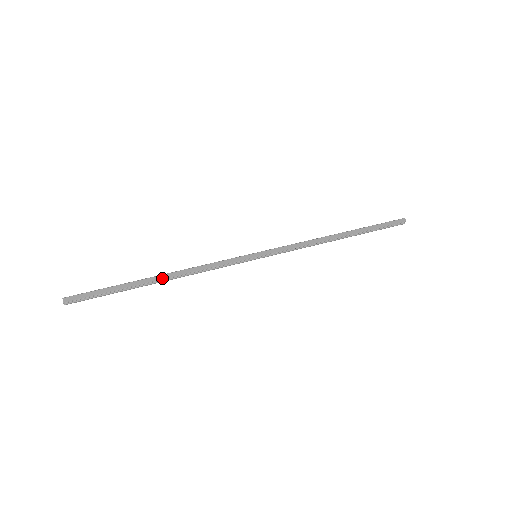
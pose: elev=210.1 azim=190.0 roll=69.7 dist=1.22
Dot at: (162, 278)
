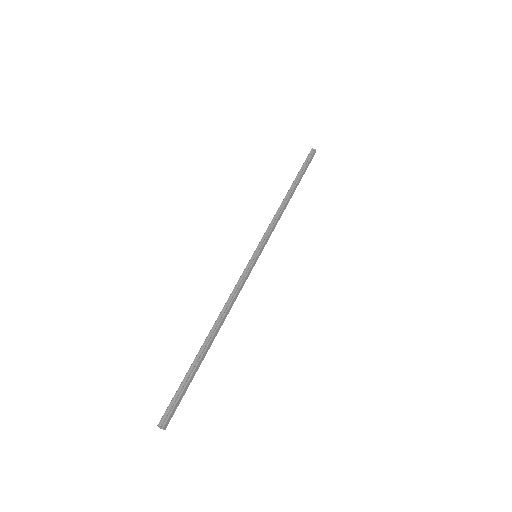
Dot at: occluded
